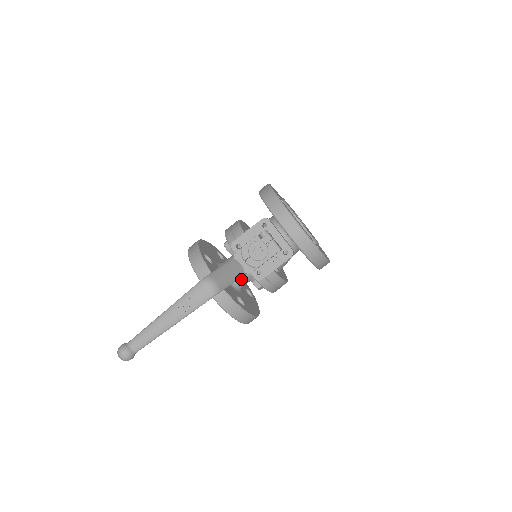
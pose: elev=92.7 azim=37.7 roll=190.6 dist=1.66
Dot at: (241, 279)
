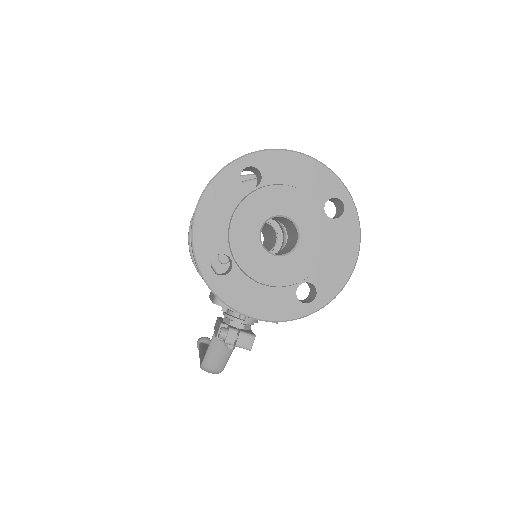
Dot at: occluded
